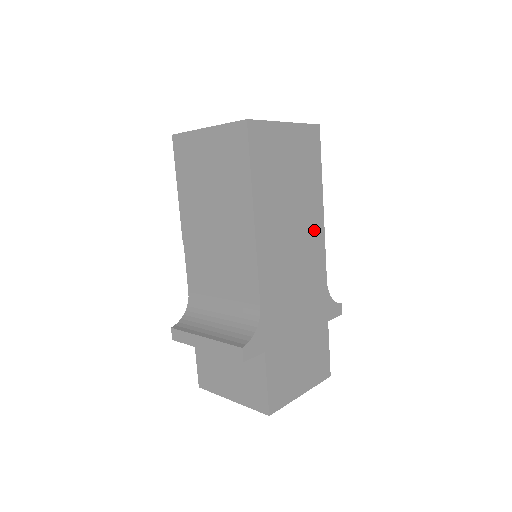
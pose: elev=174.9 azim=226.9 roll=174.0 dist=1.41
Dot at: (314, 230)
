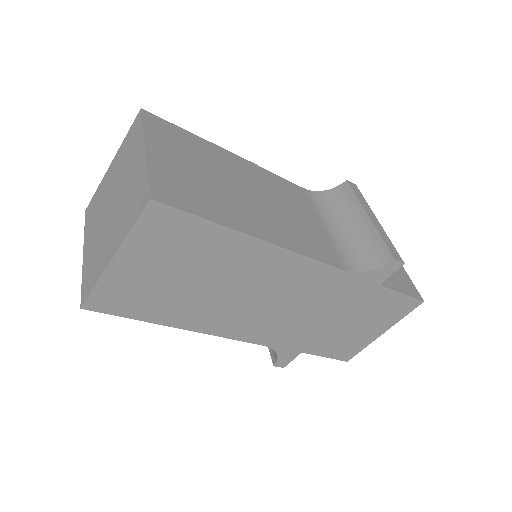
Dot at: (273, 266)
